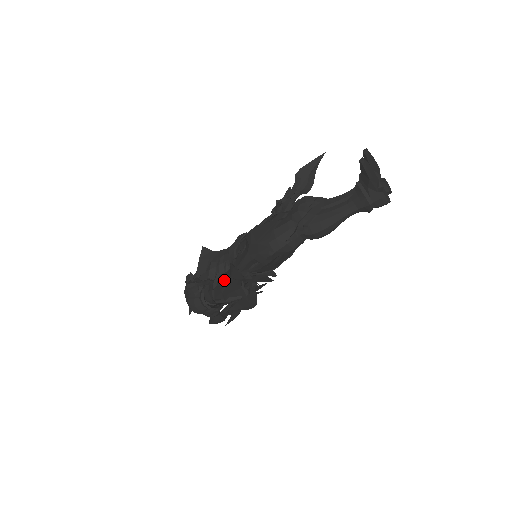
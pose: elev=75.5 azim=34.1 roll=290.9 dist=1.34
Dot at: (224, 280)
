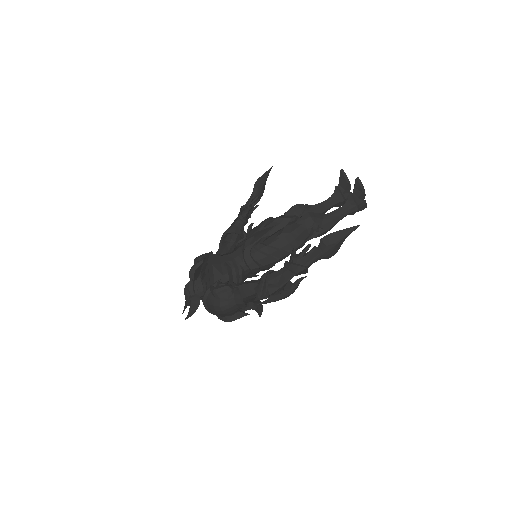
Dot at: (281, 278)
